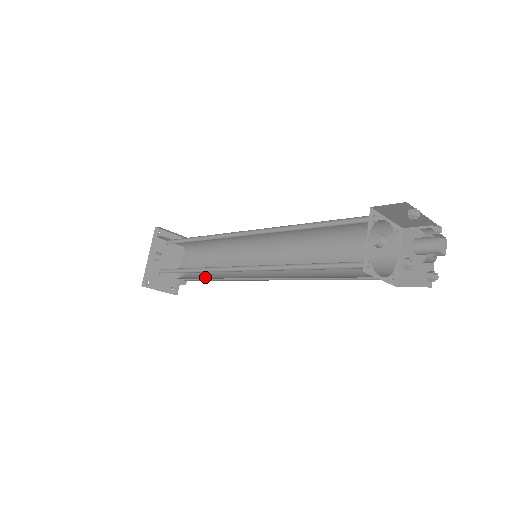
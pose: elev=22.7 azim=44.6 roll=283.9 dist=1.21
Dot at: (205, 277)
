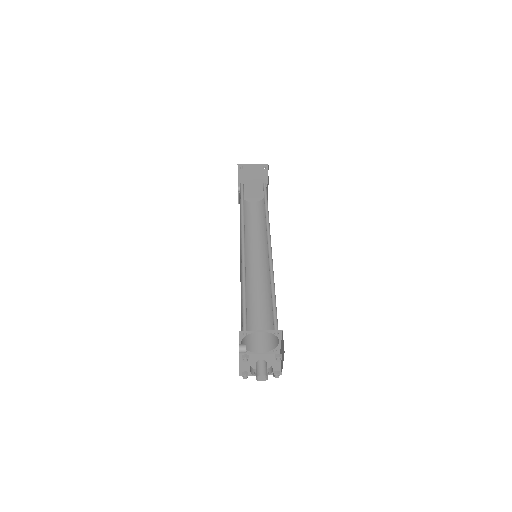
Dot at: (261, 221)
